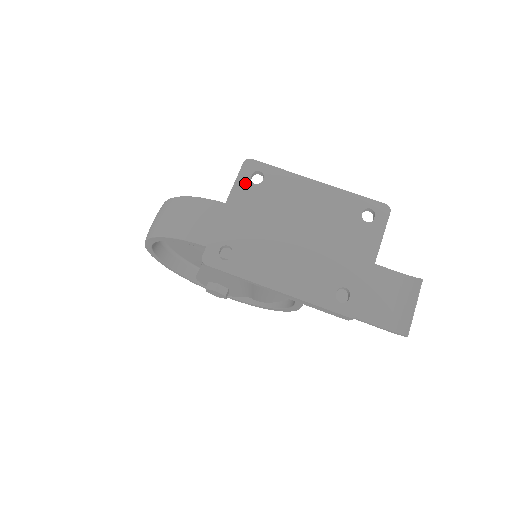
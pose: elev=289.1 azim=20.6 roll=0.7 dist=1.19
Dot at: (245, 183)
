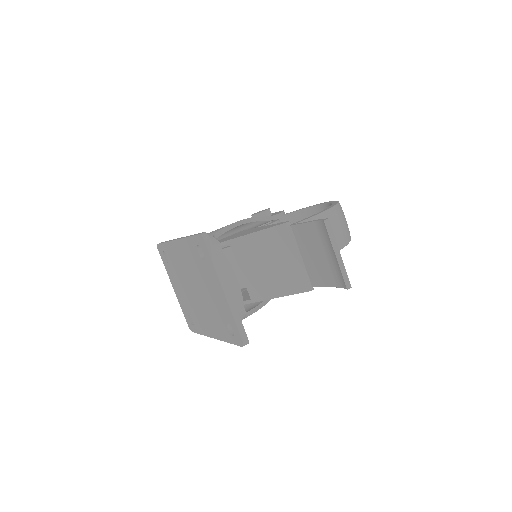
Dot at: (166, 265)
